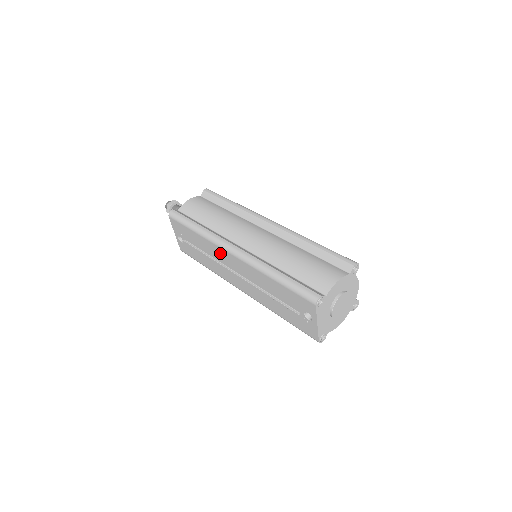
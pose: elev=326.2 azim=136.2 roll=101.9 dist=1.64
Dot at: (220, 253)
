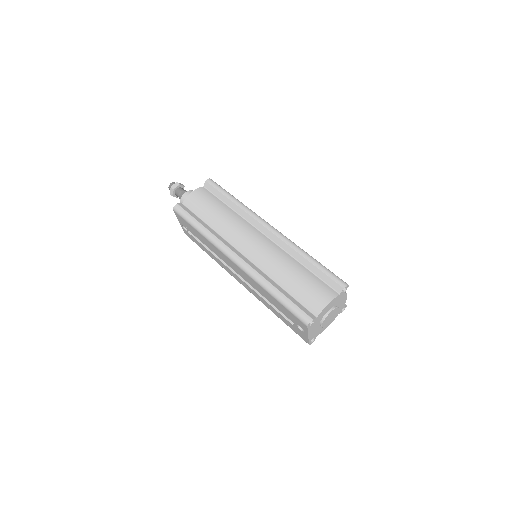
Dot at: (223, 256)
